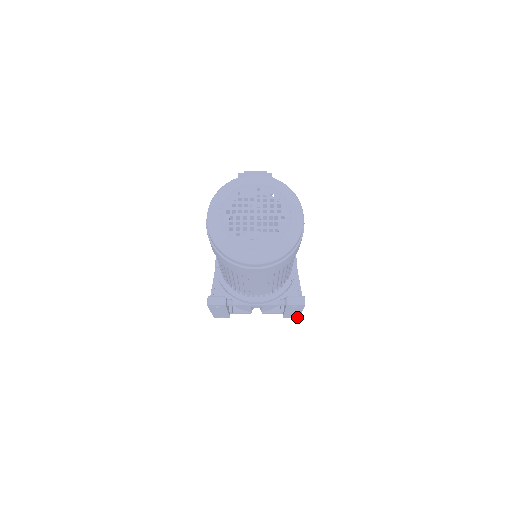
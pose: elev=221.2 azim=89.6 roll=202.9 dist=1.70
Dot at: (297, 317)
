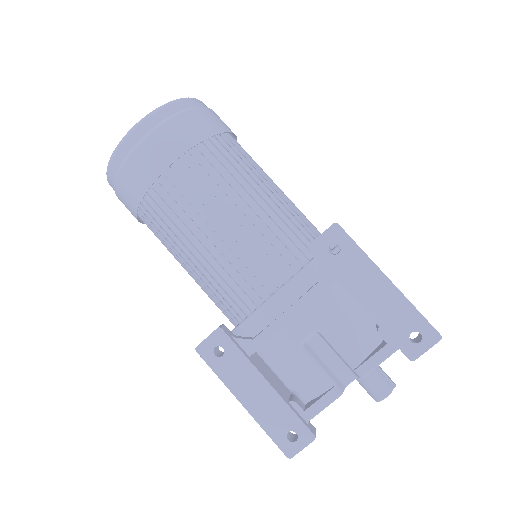
Dot at: (432, 334)
